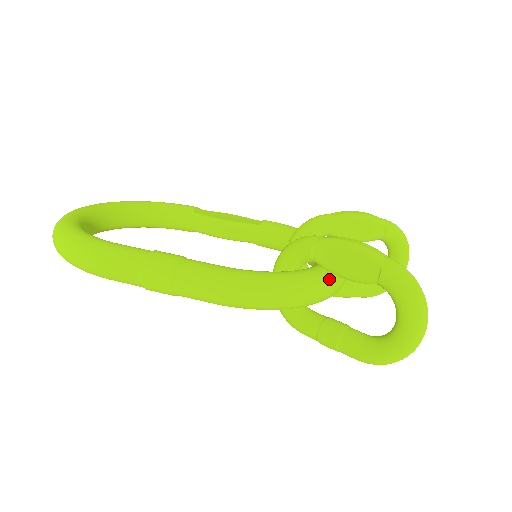
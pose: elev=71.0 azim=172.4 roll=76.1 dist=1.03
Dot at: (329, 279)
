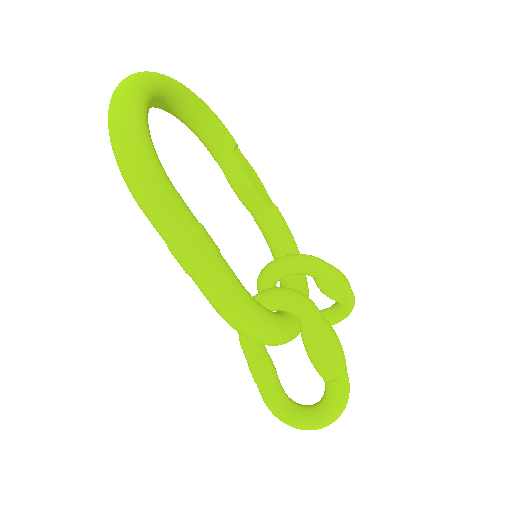
Dot at: (295, 336)
